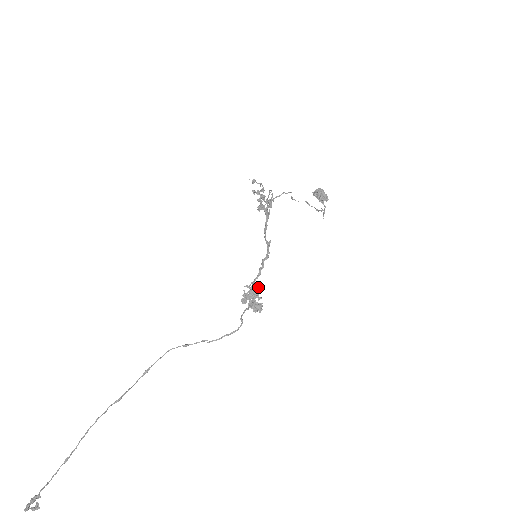
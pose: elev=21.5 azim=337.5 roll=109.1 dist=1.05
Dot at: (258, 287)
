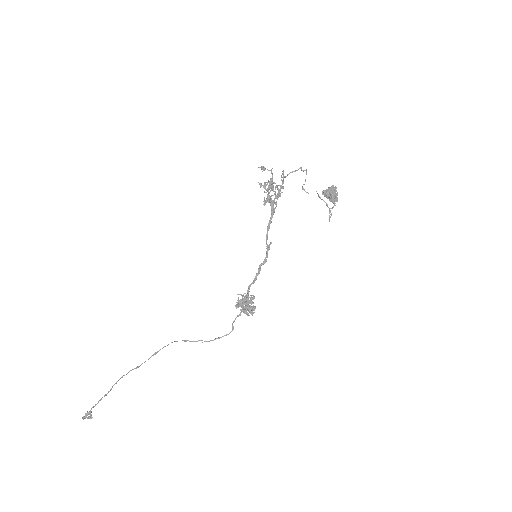
Dot at: (251, 295)
